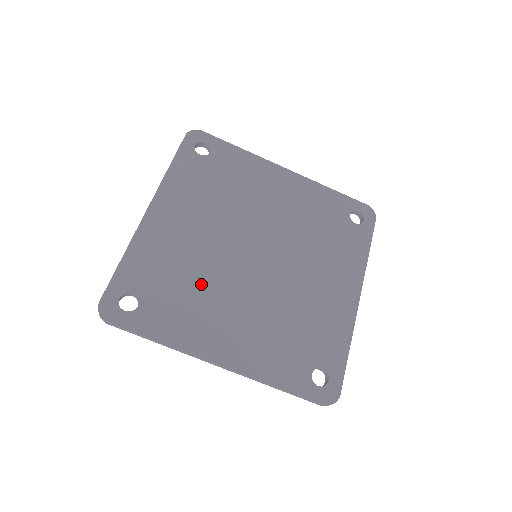
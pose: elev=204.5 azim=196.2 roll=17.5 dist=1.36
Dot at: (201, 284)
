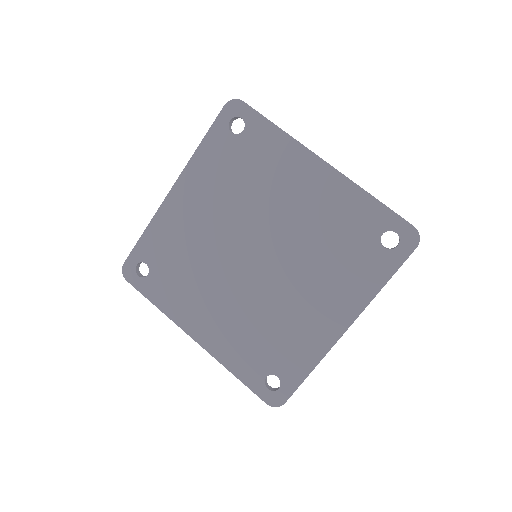
Dot at: (197, 271)
